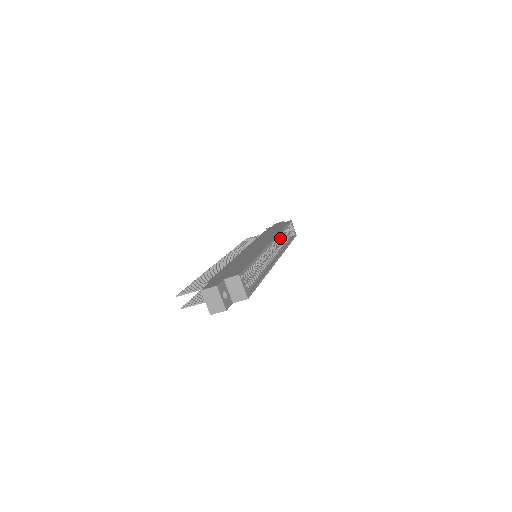
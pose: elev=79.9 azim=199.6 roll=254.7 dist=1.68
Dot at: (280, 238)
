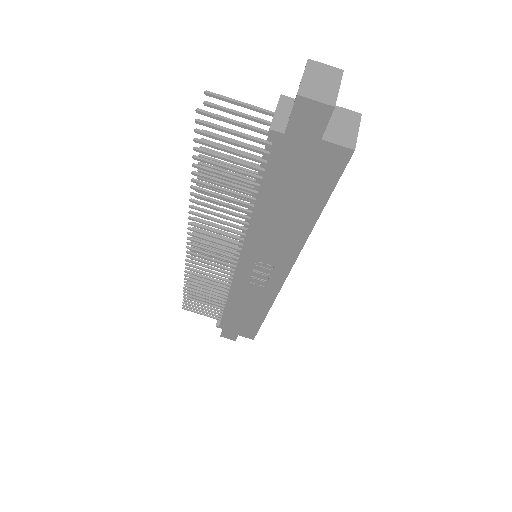
Dot at: occluded
